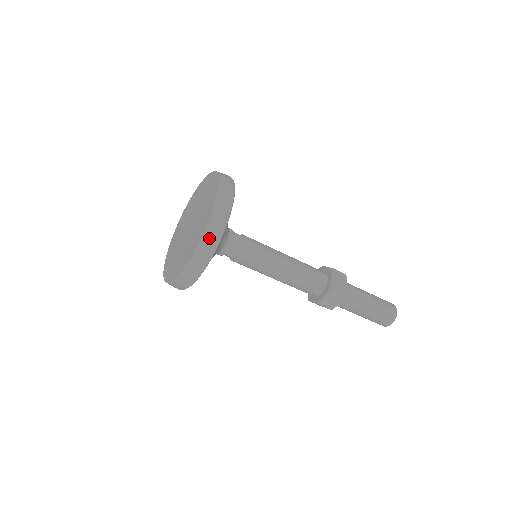
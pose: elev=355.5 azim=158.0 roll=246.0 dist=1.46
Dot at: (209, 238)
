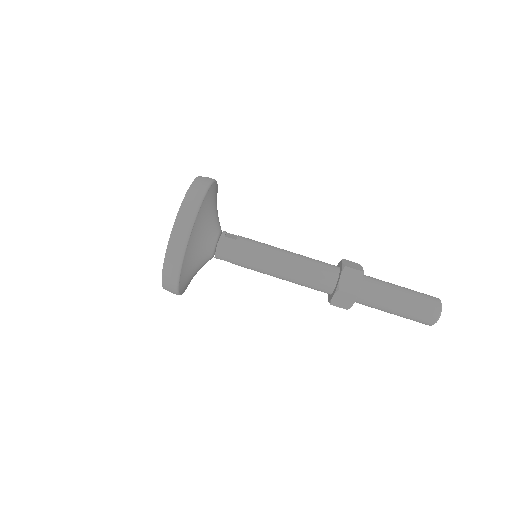
Dot at: (171, 259)
